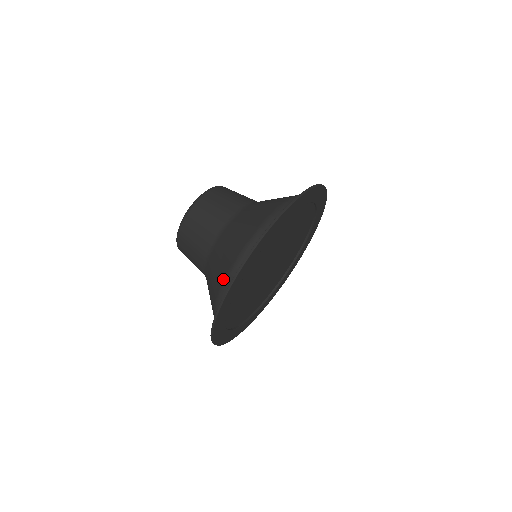
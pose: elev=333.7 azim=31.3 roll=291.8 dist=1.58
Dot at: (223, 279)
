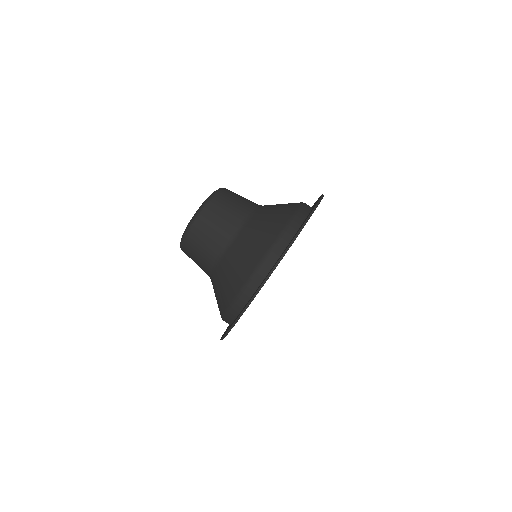
Dot at: (239, 289)
